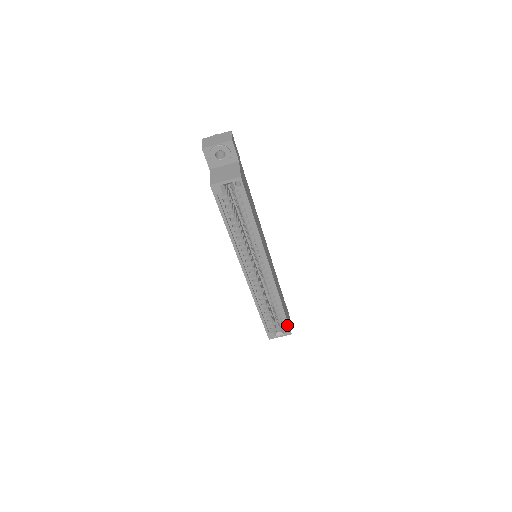
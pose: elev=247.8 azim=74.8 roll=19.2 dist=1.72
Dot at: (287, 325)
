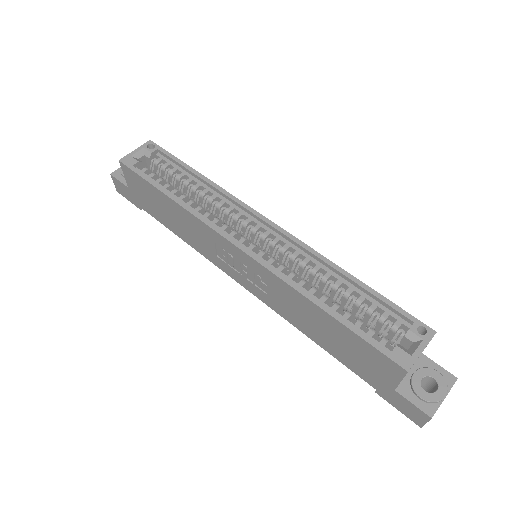
Dot at: (403, 314)
